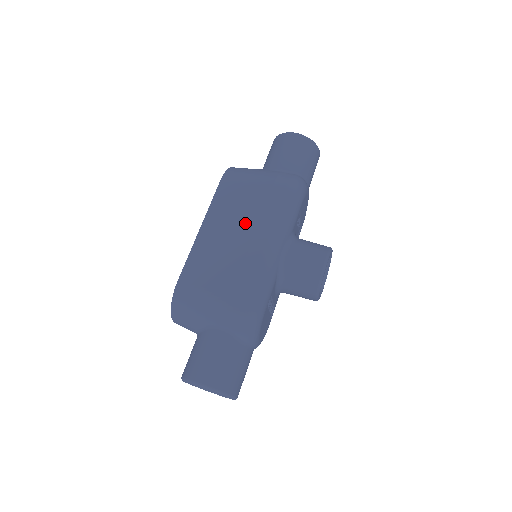
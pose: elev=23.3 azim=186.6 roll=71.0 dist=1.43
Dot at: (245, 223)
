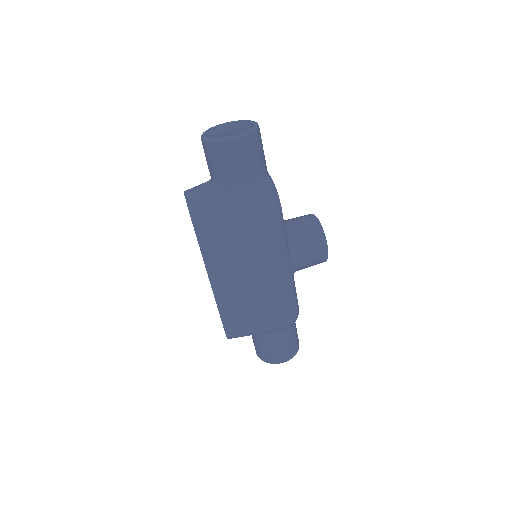
Dot at: (251, 265)
